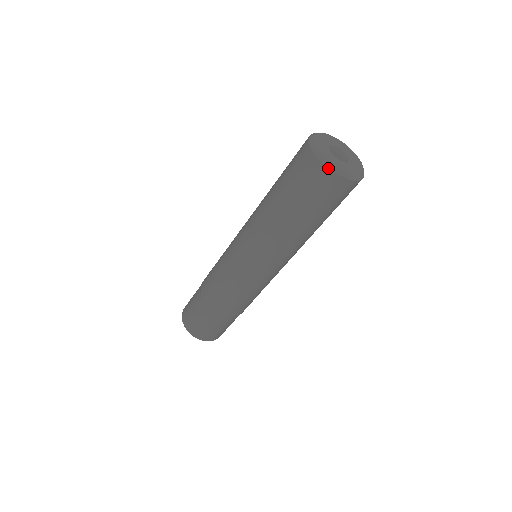
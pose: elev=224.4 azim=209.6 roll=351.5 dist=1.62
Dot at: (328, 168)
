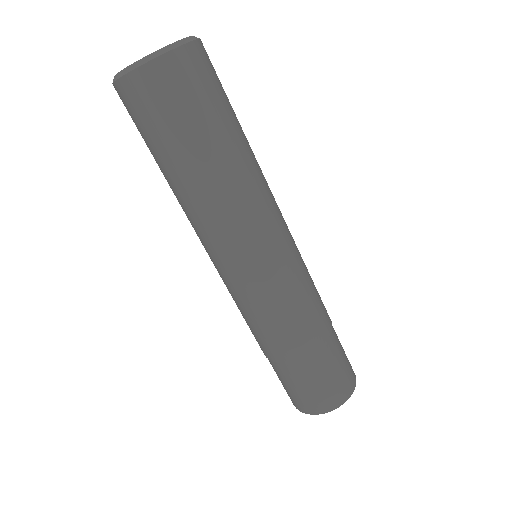
Dot at: (124, 76)
